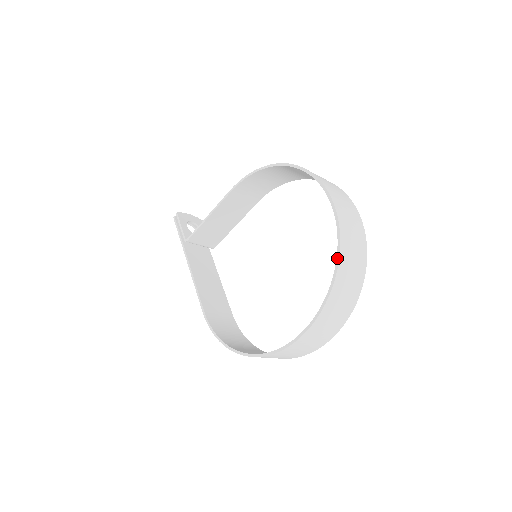
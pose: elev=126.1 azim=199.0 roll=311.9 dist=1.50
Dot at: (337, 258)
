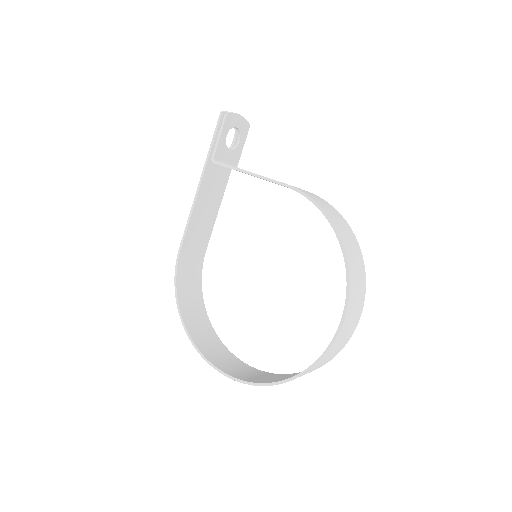
Dot at: (295, 376)
